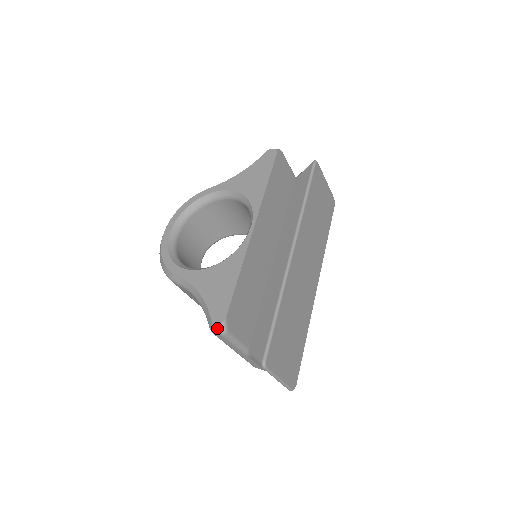
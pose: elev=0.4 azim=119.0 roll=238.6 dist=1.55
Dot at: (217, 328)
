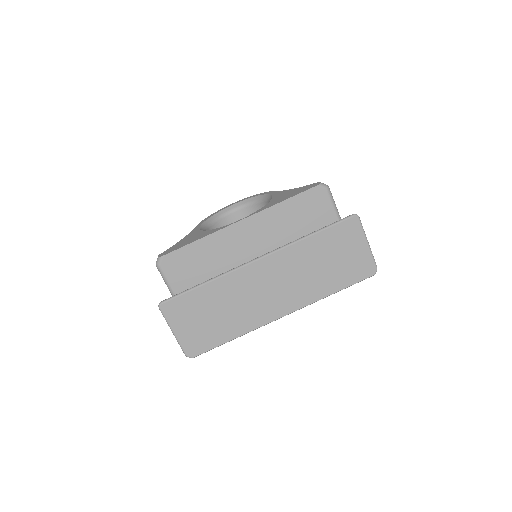
Dot at: (157, 259)
